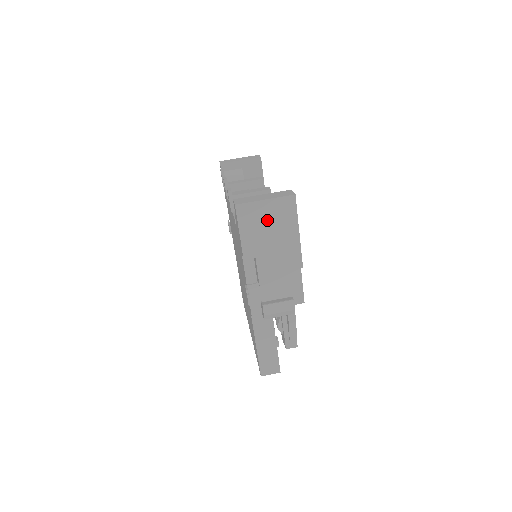
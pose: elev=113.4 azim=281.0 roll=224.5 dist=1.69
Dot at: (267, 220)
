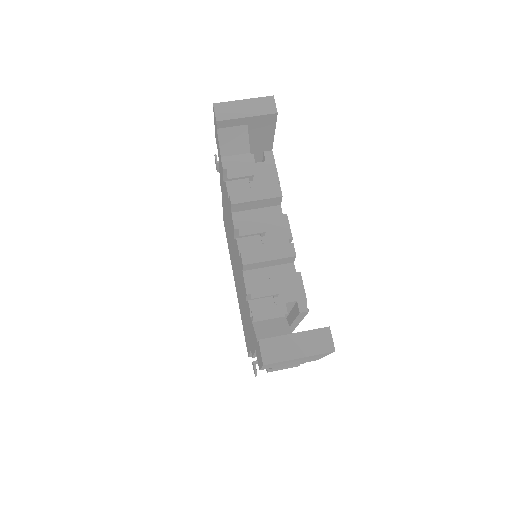
Dot at: occluded
